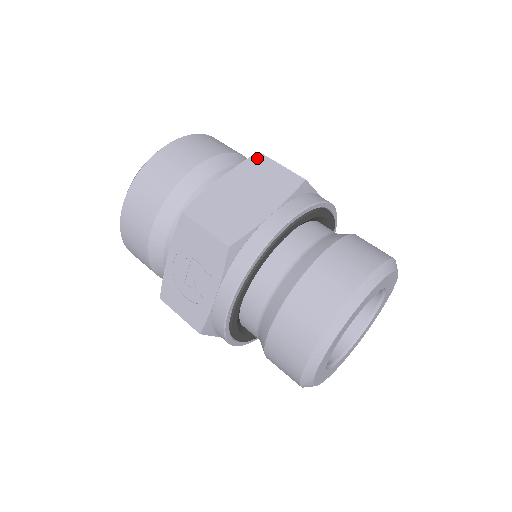
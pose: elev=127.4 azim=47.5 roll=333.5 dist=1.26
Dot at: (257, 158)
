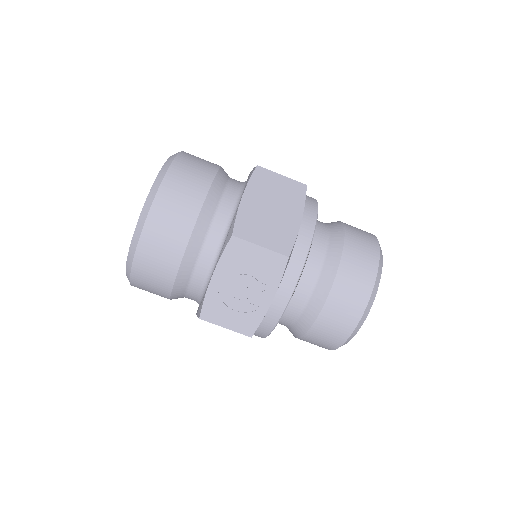
Dot at: (260, 172)
